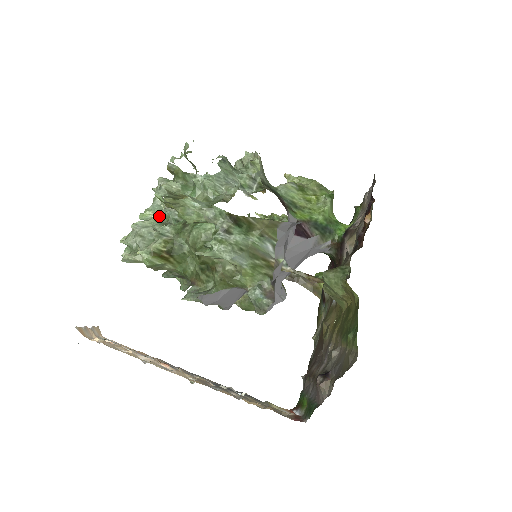
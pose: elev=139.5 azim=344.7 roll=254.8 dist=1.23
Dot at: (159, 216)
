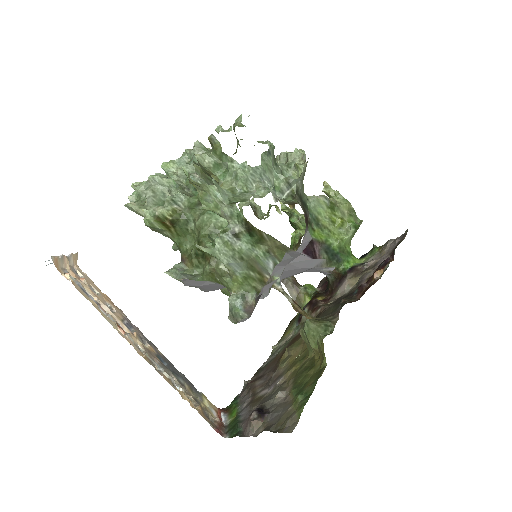
Dot at: (181, 175)
